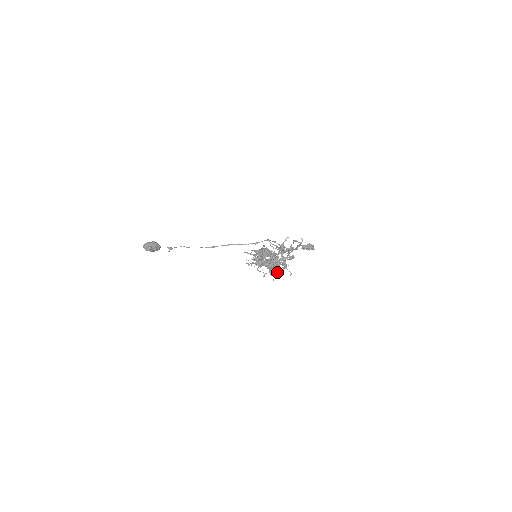
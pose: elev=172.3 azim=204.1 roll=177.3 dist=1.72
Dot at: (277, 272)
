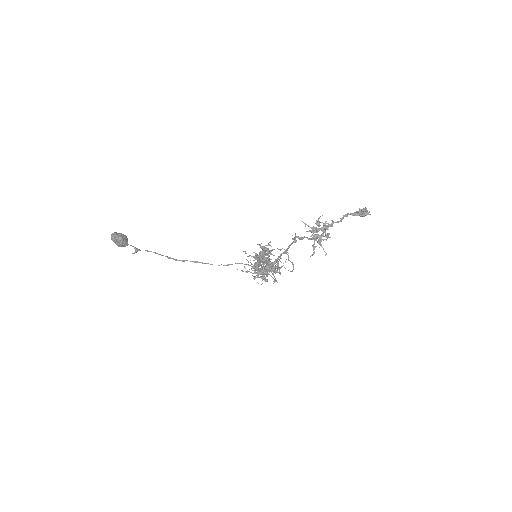
Dot at: (315, 247)
